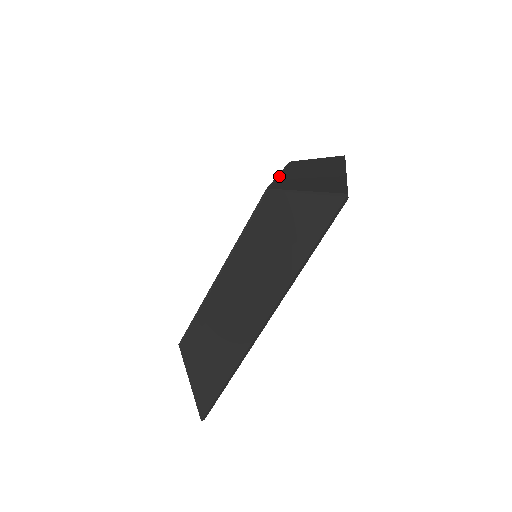
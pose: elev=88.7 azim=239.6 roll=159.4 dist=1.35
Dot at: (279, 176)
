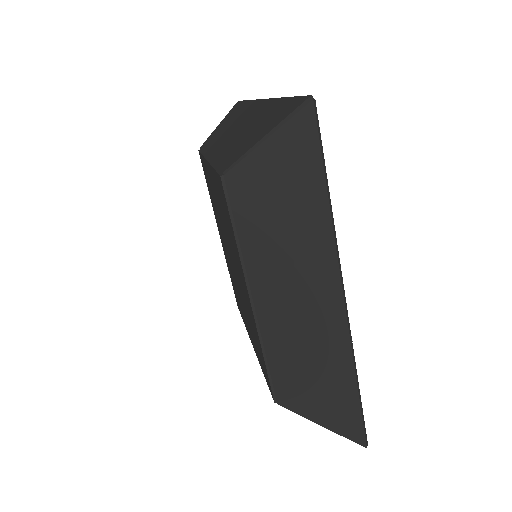
Dot at: occluded
